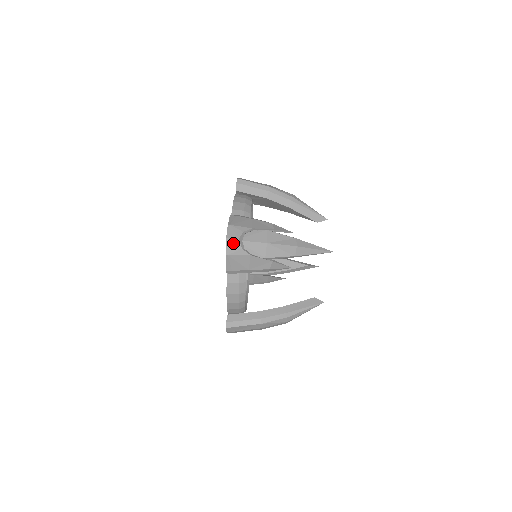
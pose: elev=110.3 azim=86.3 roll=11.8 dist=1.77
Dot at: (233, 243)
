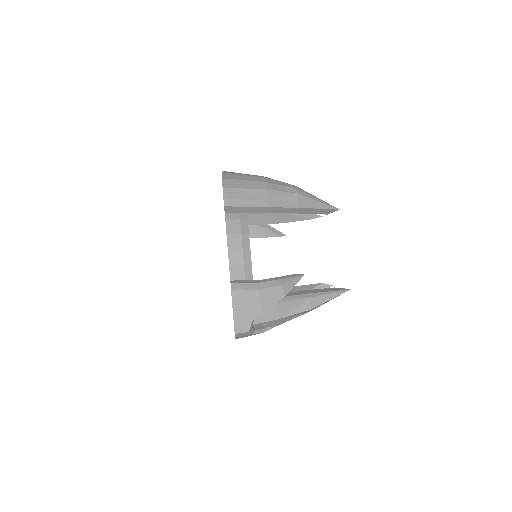
Dot at: (243, 334)
